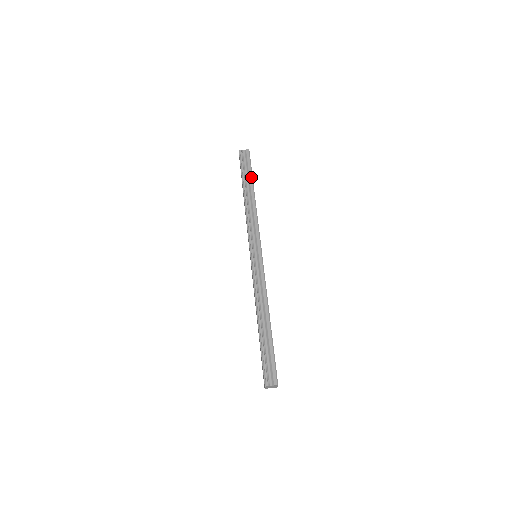
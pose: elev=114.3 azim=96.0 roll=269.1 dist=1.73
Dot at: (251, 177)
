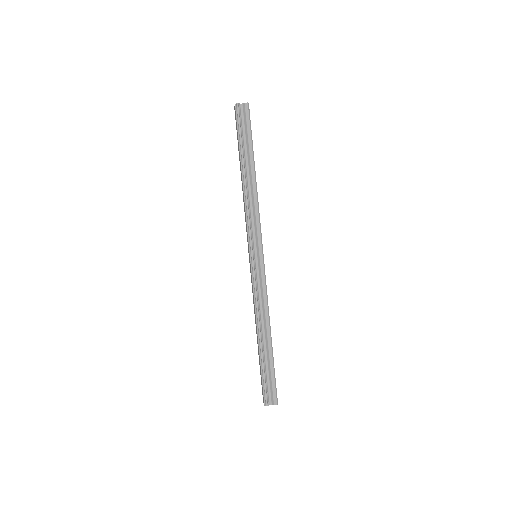
Dot at: (251, 148)
